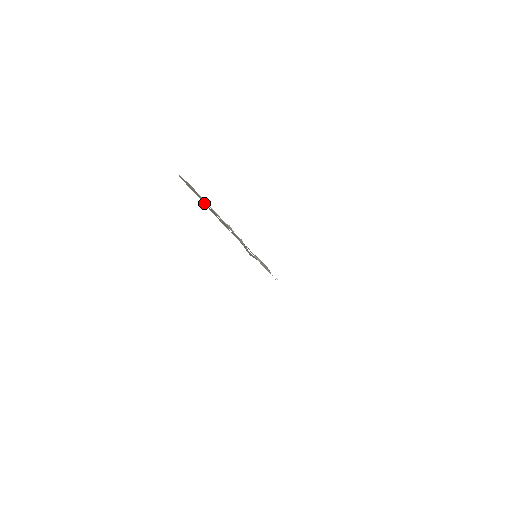
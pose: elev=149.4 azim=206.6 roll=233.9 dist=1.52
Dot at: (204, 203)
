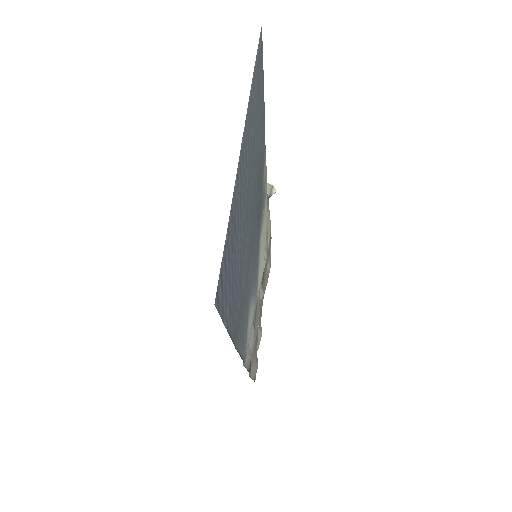
Dot at: occluded
